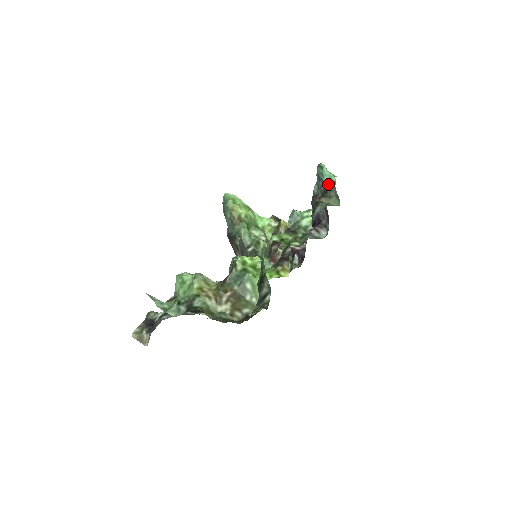
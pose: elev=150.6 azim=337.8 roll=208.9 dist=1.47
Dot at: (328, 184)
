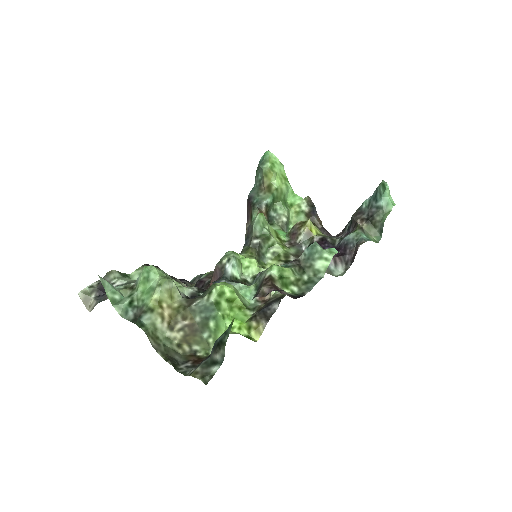
Dot at: (380, 210)
